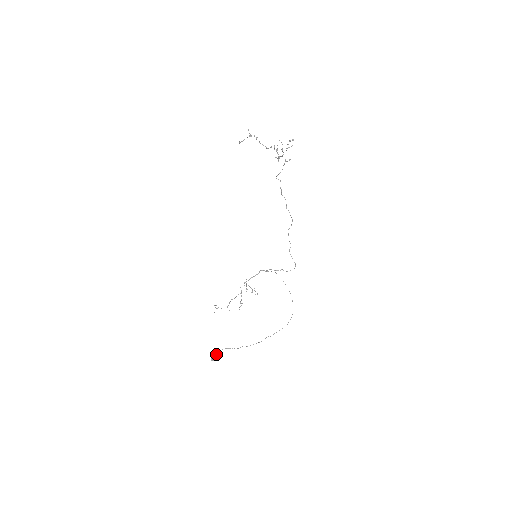
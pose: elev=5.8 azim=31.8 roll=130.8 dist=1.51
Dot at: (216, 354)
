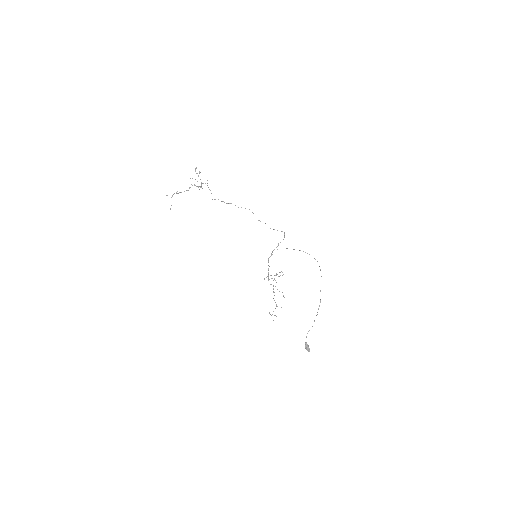
Dot at: (306, 344)
